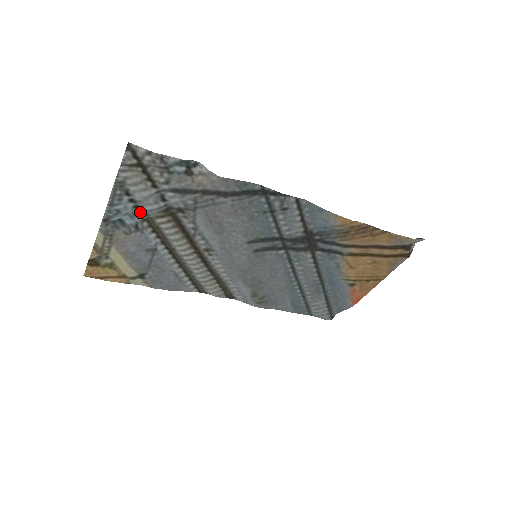
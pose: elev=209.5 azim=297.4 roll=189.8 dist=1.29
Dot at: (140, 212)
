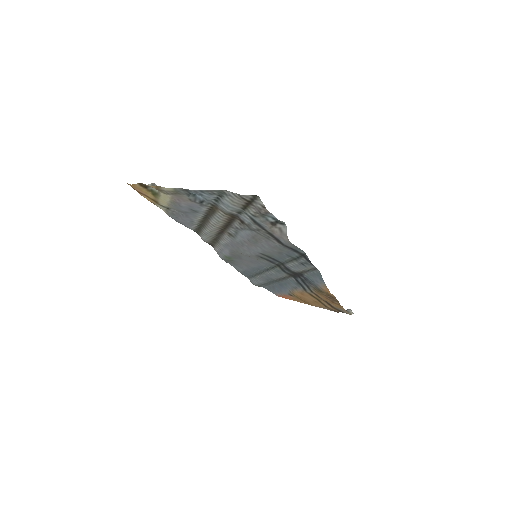
Dot at: (214, 202)
